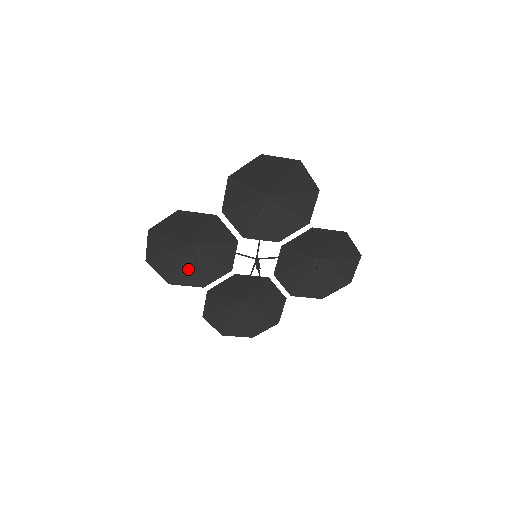
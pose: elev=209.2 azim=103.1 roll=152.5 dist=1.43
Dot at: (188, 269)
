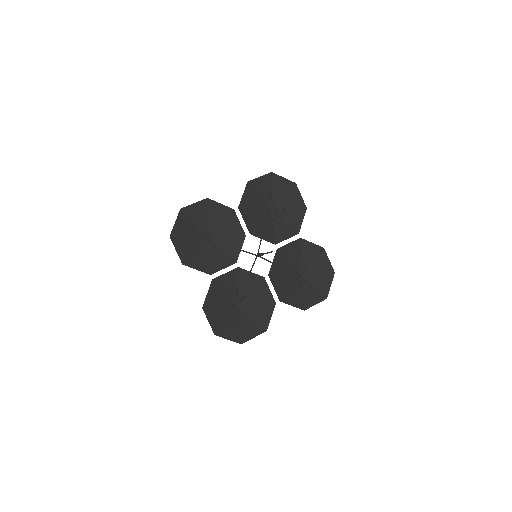
Dot at: (200, 256)
